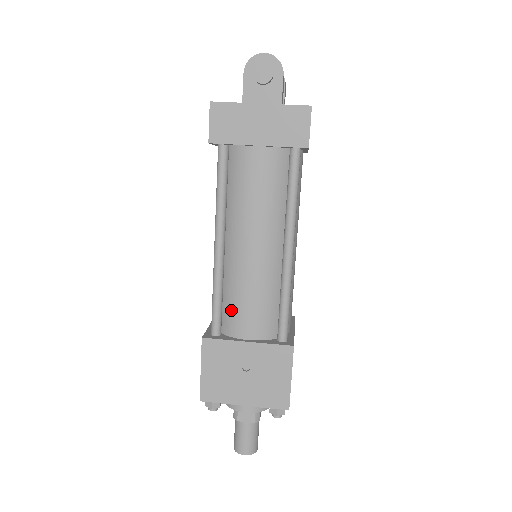
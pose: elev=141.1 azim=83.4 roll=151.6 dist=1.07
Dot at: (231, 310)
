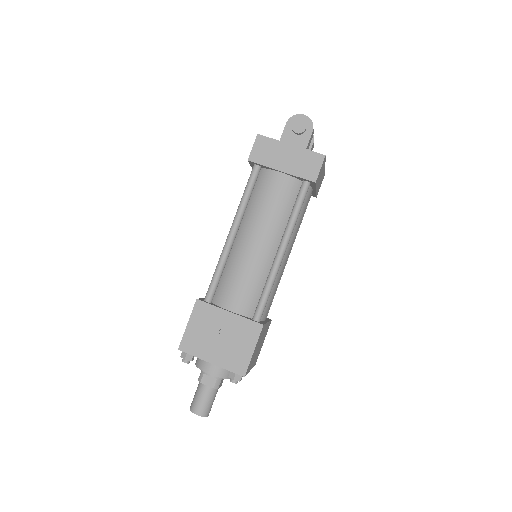
Dot at: (225, 285)
